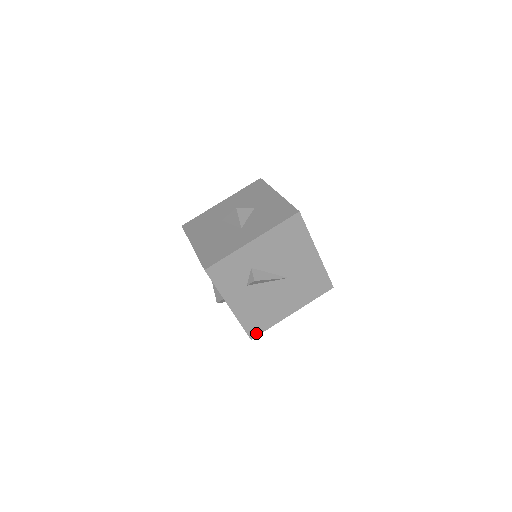
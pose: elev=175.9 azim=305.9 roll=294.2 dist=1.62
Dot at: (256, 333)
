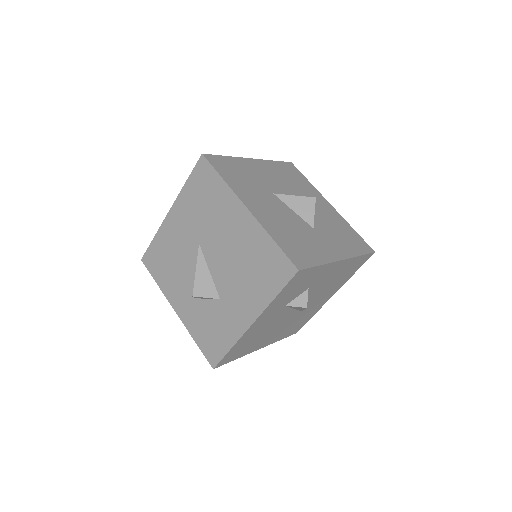
Dot at: (224, 362)
